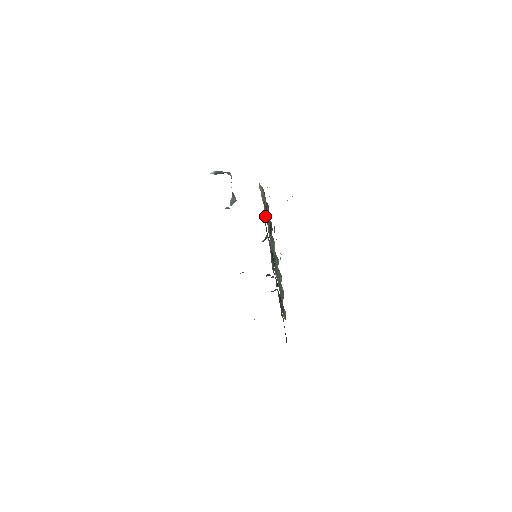
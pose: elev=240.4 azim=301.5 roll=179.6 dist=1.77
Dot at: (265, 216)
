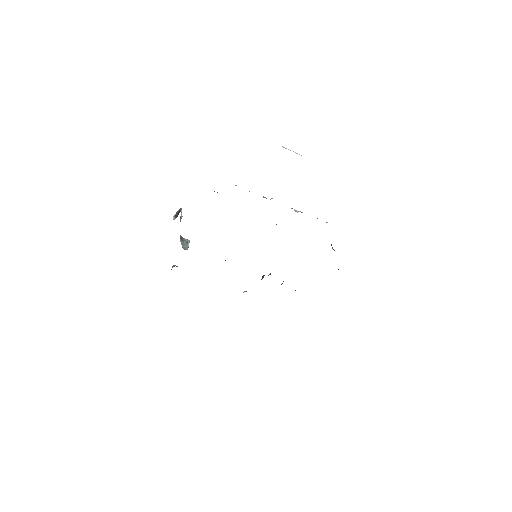
Dot at: occluded
